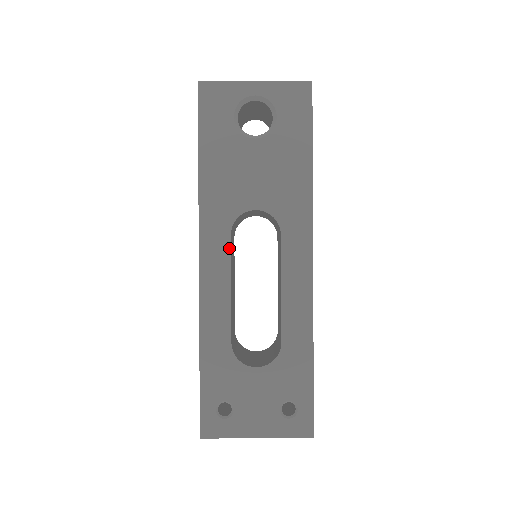
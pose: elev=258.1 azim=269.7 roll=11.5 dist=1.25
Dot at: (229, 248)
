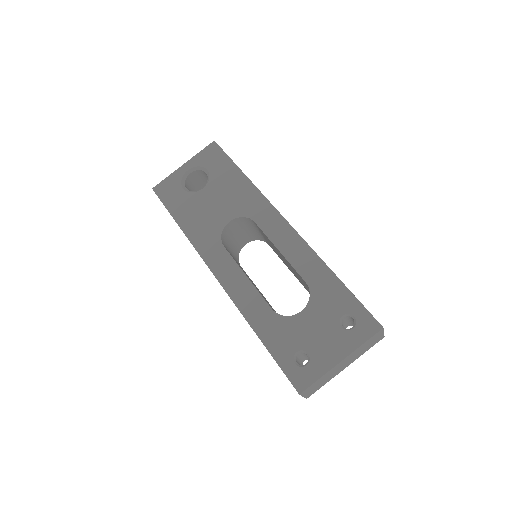
Dot at: (228, 254)
